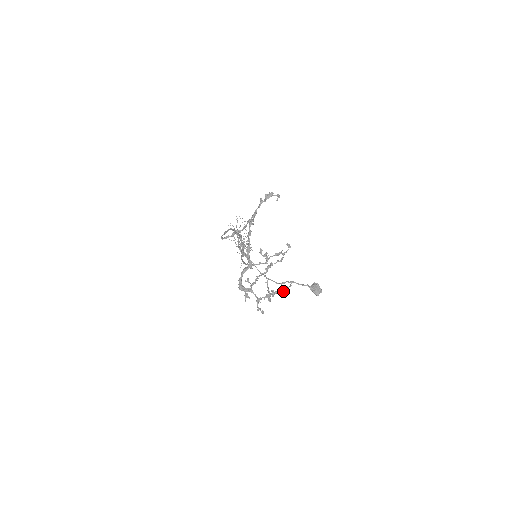
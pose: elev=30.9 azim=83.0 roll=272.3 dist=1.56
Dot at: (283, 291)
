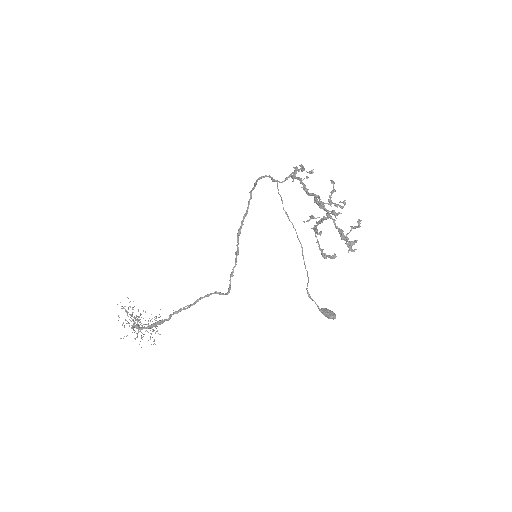
Dot at: occluded
